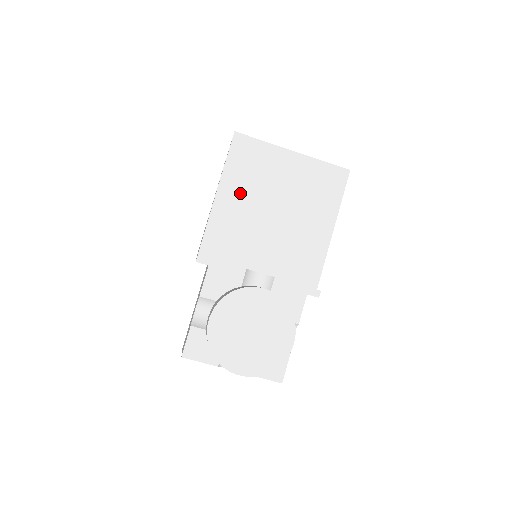
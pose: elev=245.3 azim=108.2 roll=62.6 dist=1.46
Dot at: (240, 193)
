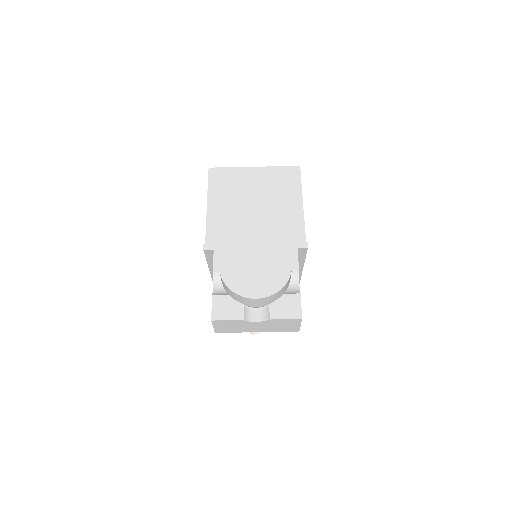
Dot at: (224, 202)
